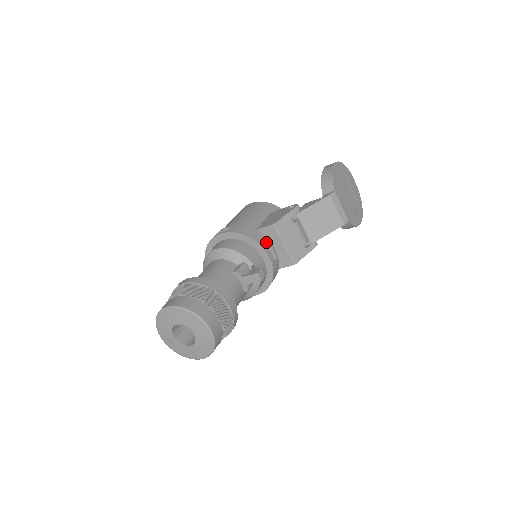
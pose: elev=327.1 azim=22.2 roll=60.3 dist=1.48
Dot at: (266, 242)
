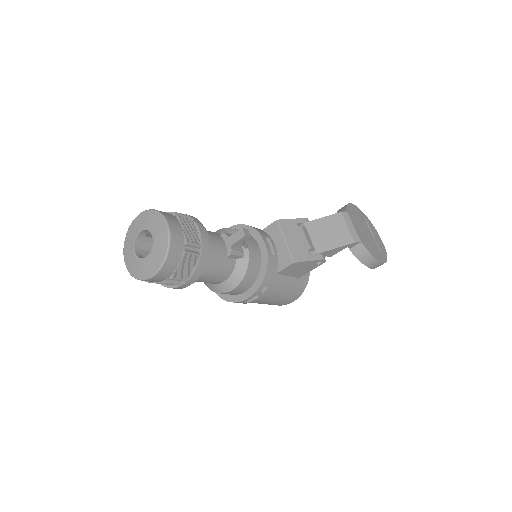
Dot at: (266, 236)
